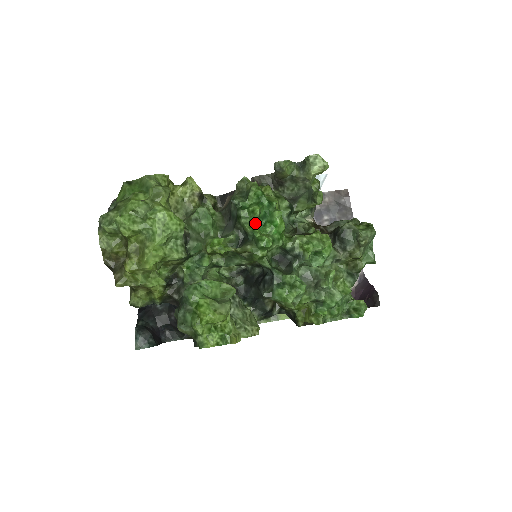
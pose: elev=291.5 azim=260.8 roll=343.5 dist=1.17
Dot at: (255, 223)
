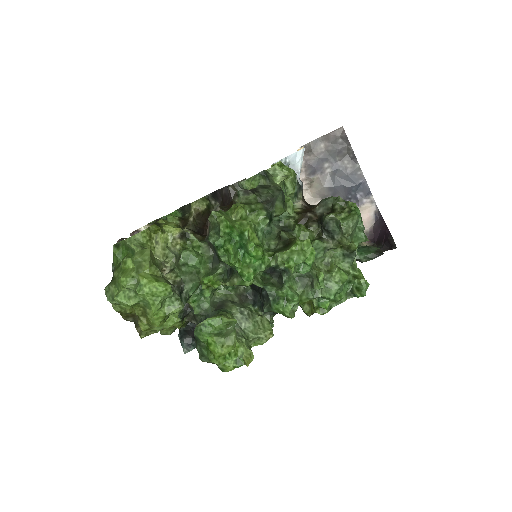
Dot at: (232, 262)
